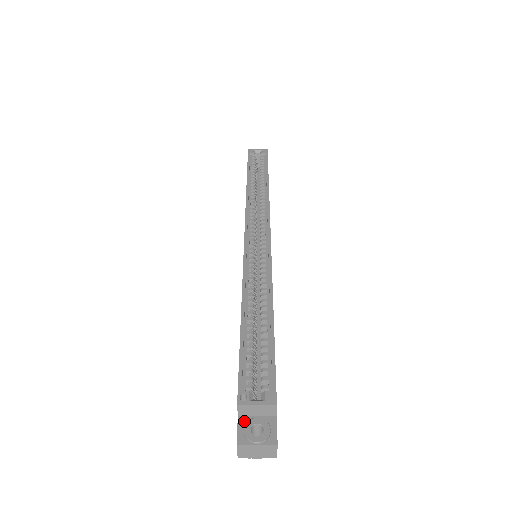
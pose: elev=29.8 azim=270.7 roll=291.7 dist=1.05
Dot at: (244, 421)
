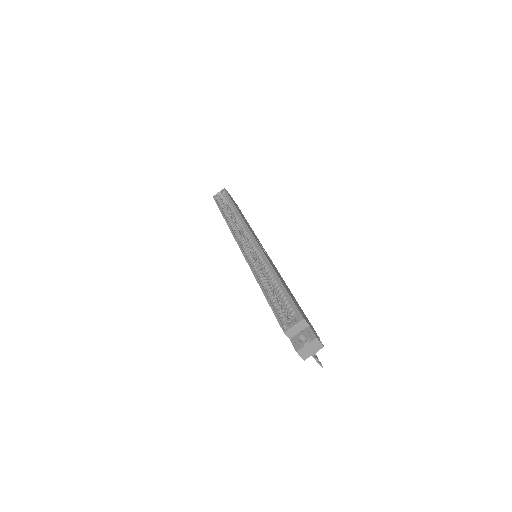
Dot at: (294, 339)
